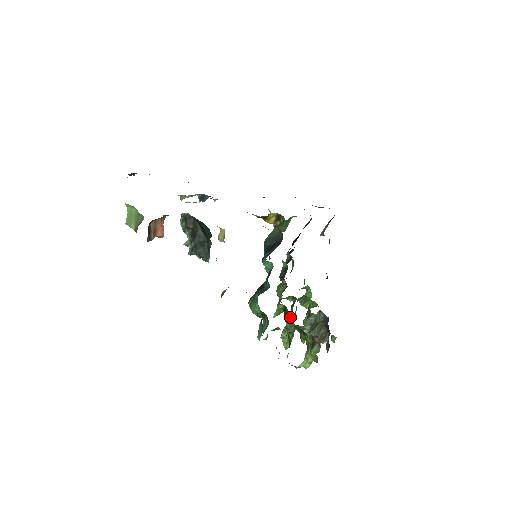
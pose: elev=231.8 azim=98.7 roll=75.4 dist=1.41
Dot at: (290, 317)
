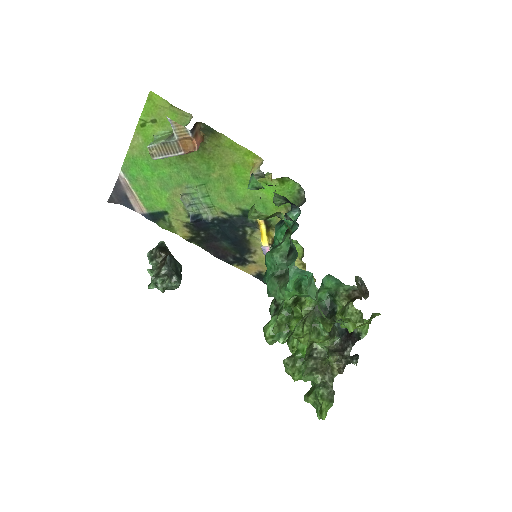
Dot at: (299, 320)
